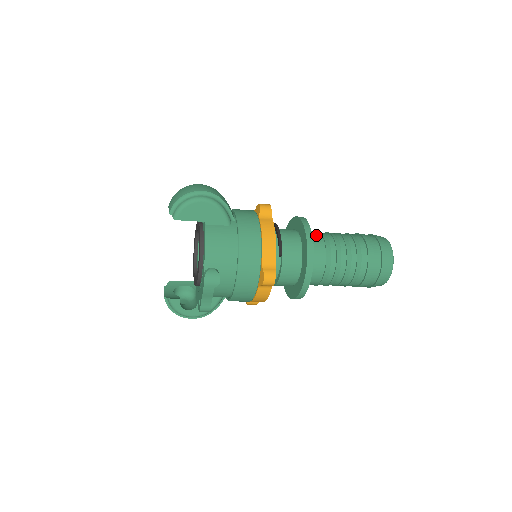
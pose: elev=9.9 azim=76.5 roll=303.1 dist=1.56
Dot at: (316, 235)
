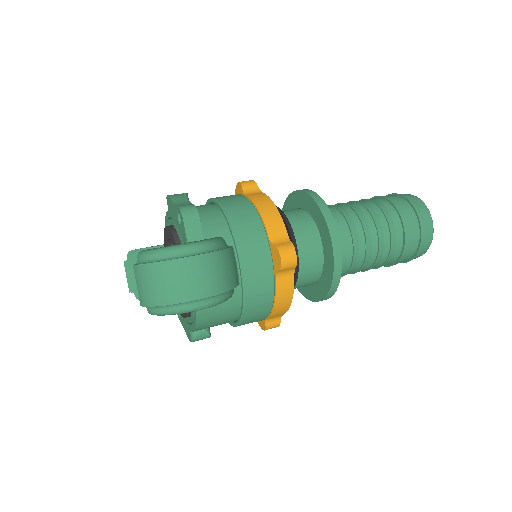
Dot at: (345, 247)
